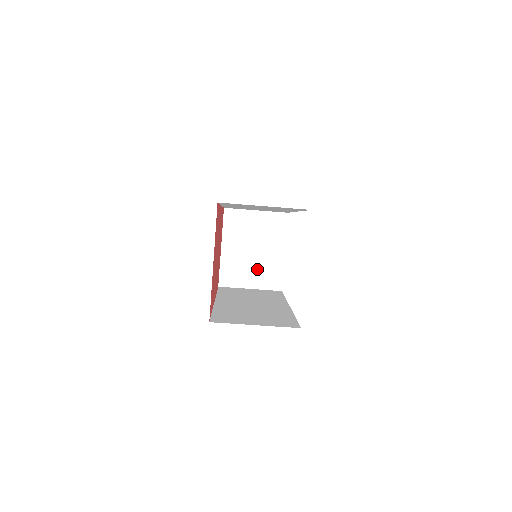
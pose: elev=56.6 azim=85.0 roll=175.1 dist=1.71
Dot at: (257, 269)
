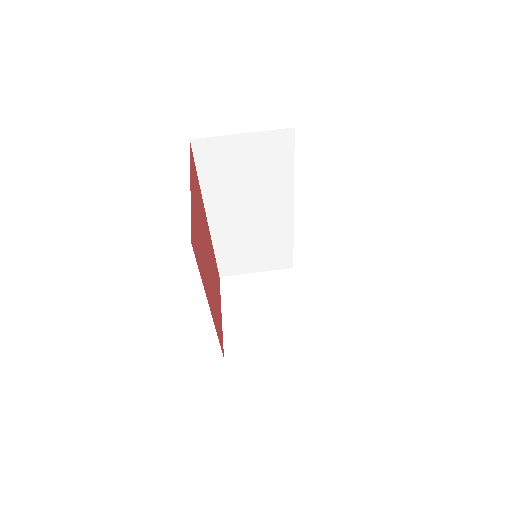
Dot at: (271, 329)
